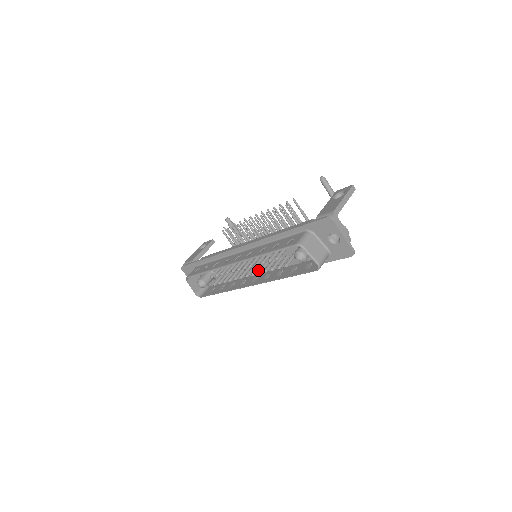
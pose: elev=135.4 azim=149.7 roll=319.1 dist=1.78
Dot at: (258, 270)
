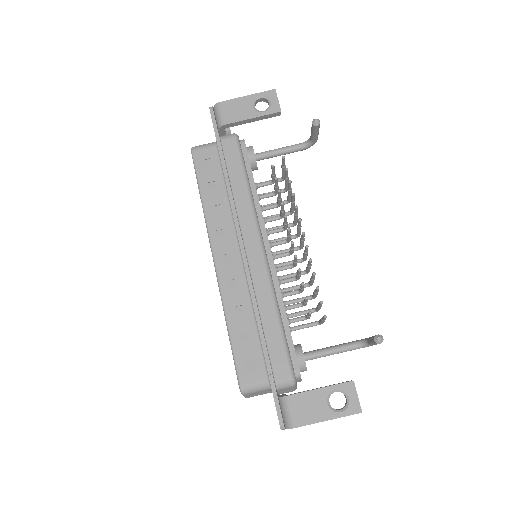
Dot at: occluded
